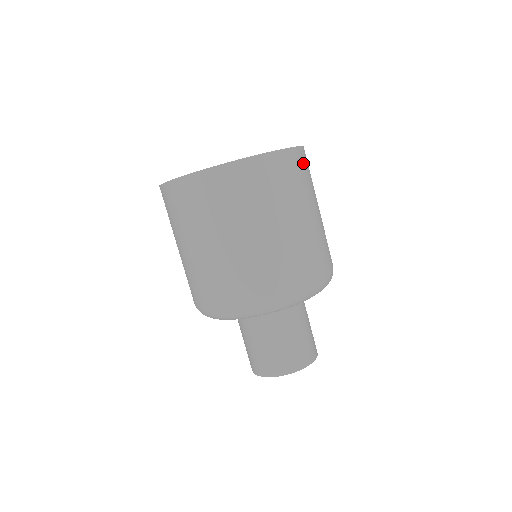
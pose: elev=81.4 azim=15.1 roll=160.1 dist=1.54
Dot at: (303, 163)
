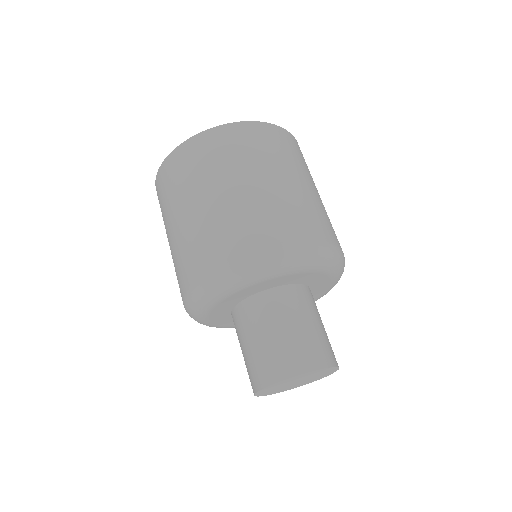
Dot at: (299, 150)
